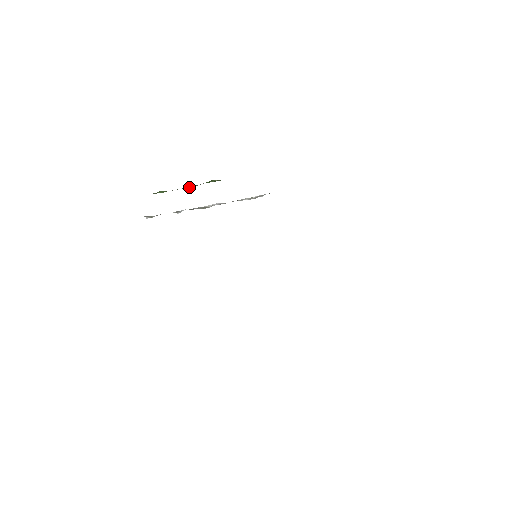
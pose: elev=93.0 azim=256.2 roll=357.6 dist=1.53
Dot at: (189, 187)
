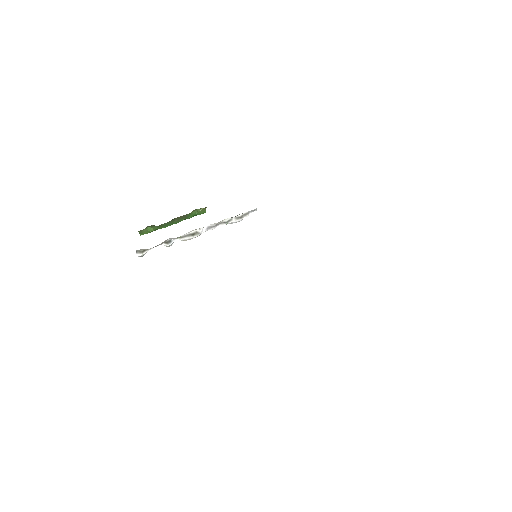
Dot at: (176, 222)
